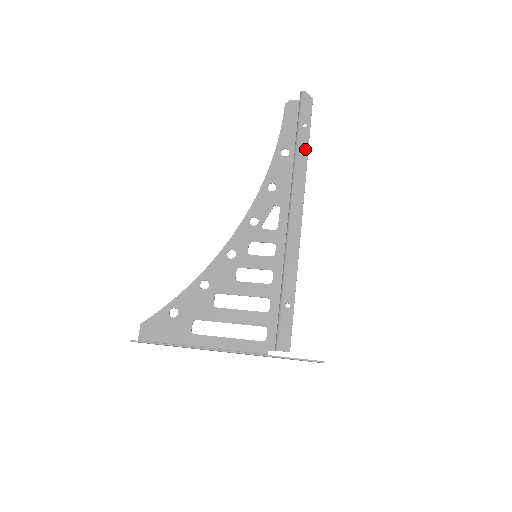
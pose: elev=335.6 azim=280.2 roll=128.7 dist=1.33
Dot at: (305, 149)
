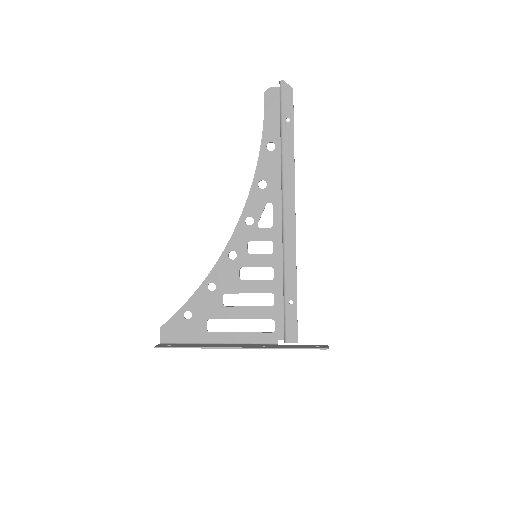
Dot at: (291, 146)
